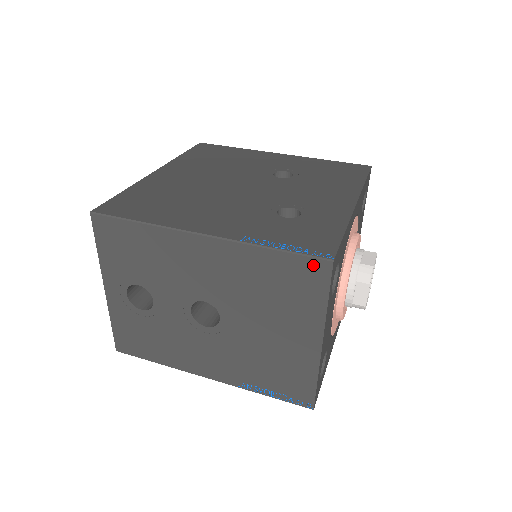
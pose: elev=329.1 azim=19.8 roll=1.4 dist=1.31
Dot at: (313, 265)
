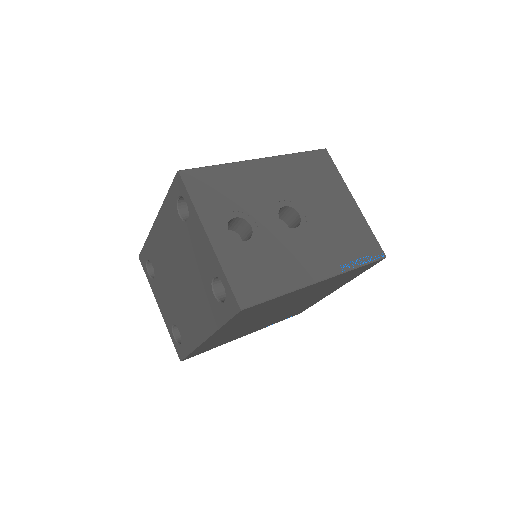
Dot at: (320, 154)
